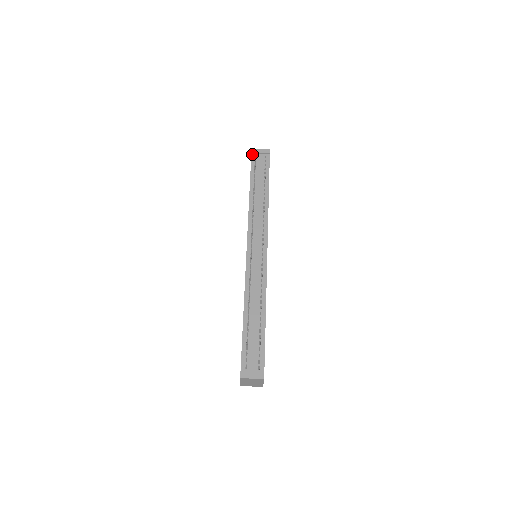
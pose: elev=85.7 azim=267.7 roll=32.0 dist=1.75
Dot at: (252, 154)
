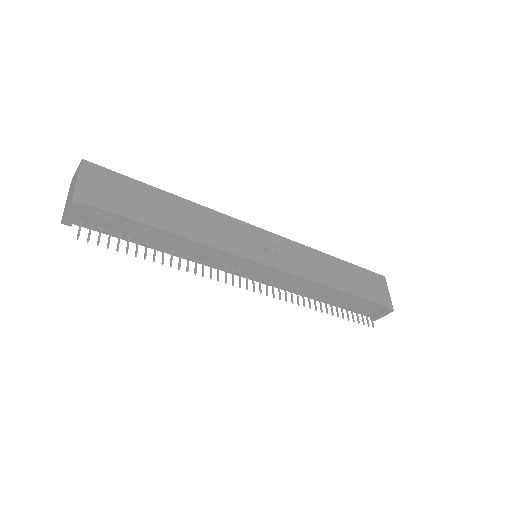
Dot at: occluded
